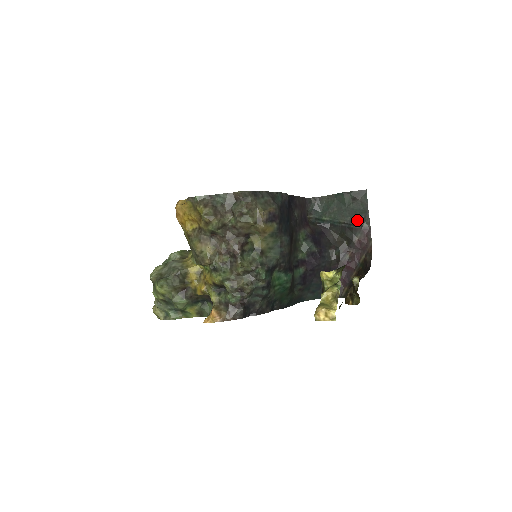
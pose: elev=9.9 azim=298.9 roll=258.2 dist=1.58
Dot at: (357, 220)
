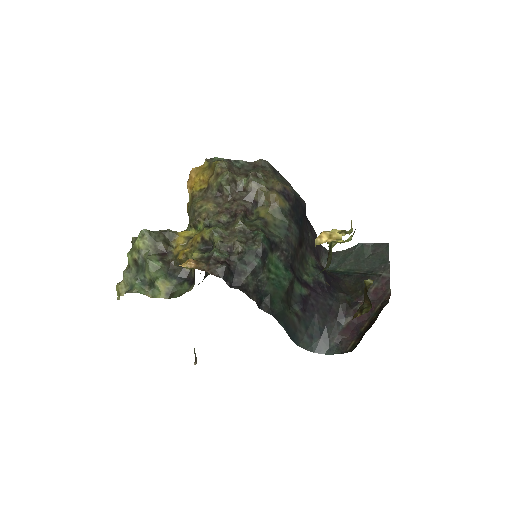
Dot at: (375, 270)
